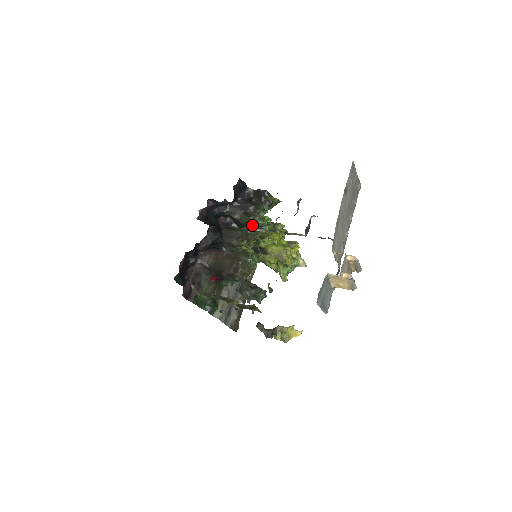
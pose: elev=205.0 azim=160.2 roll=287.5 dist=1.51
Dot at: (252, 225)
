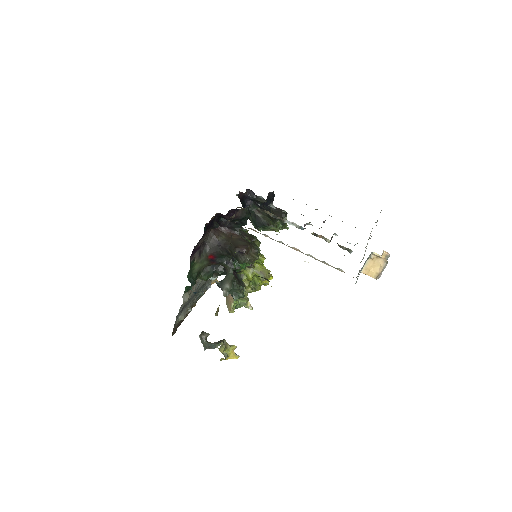
Dot at: (270, 227)
